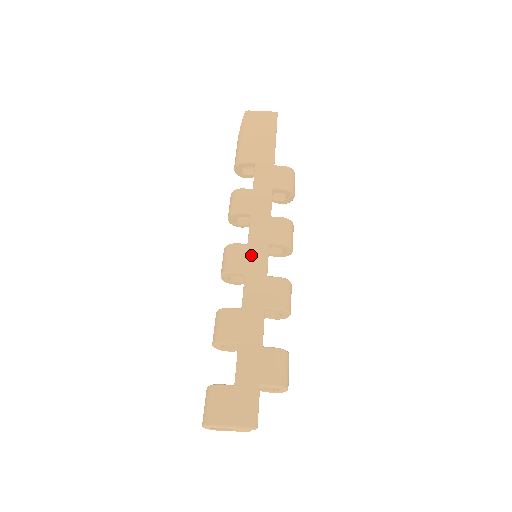
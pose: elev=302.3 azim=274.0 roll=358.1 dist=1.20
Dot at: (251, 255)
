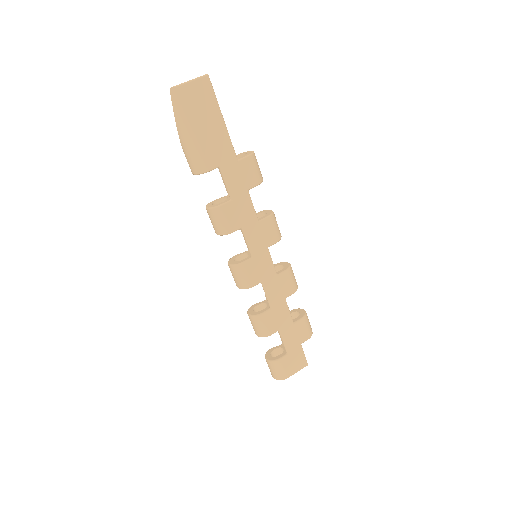
Dot at: (260, 266)
